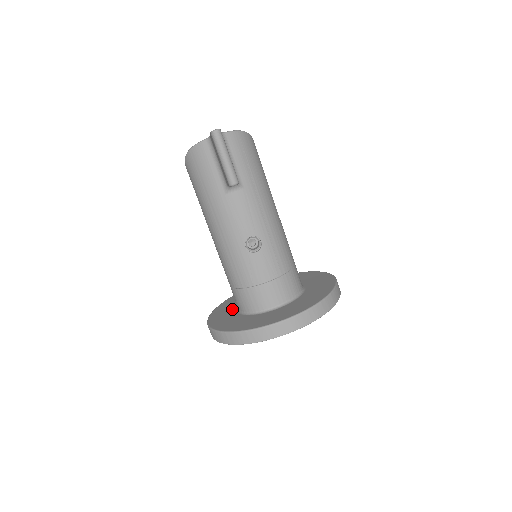
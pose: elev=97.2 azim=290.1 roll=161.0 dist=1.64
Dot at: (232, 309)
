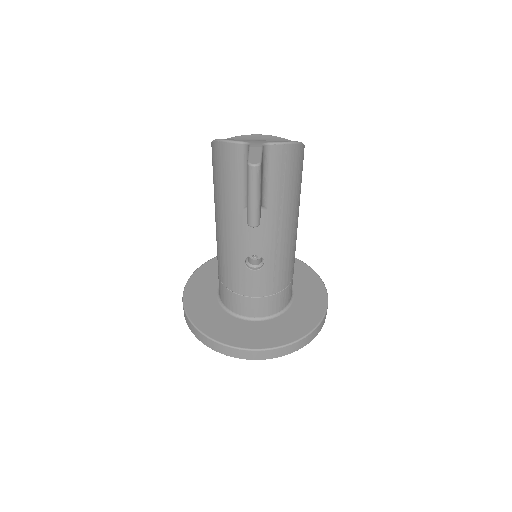
Dot at: (214, 284)
